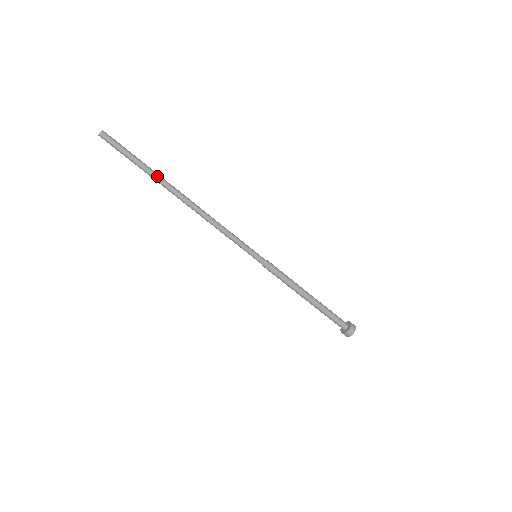
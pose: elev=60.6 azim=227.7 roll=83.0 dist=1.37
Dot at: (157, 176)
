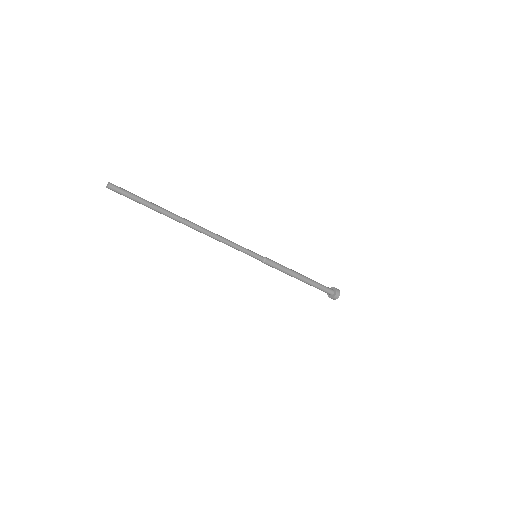
Dot at: (165, 210)
